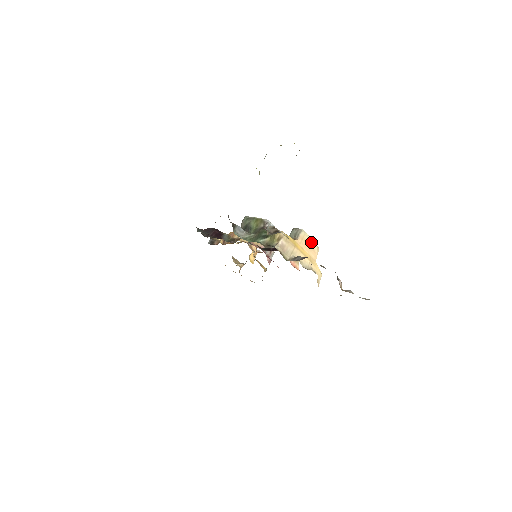
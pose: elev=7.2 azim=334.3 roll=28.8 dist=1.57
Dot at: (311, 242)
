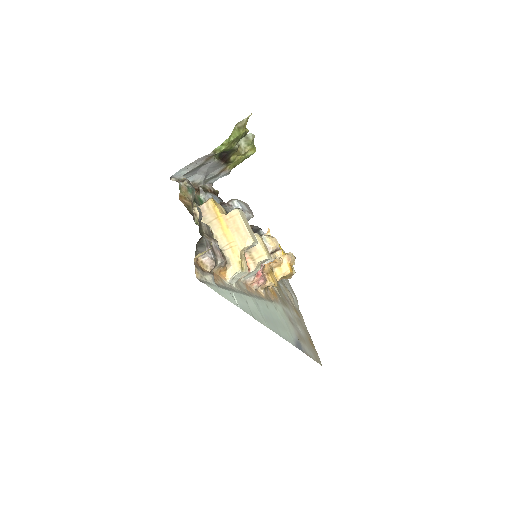
Dot at: (243, 227)
